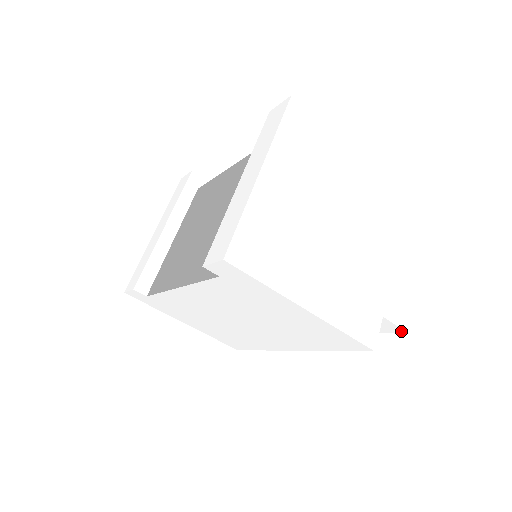
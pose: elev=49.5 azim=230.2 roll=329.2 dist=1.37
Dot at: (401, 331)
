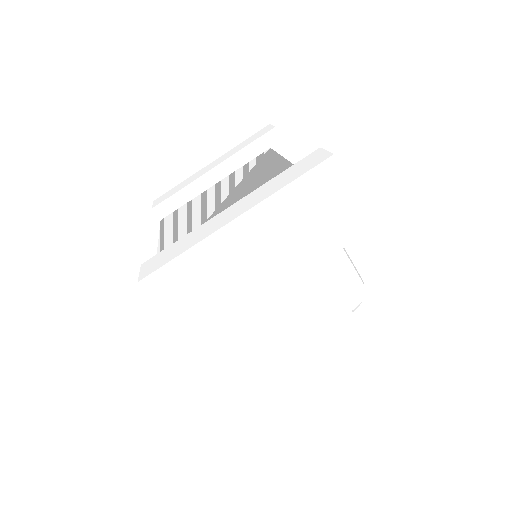
Dot at: (306, 422)
